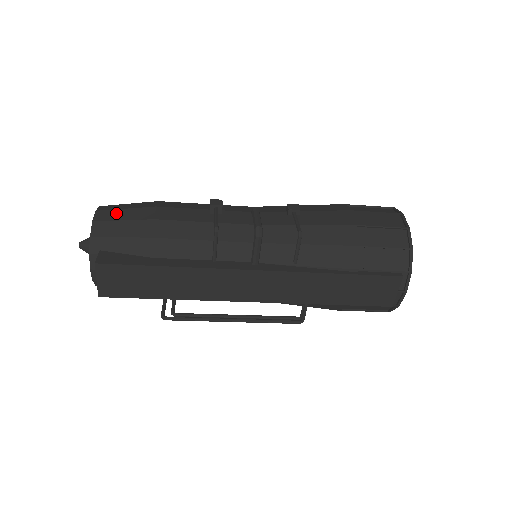
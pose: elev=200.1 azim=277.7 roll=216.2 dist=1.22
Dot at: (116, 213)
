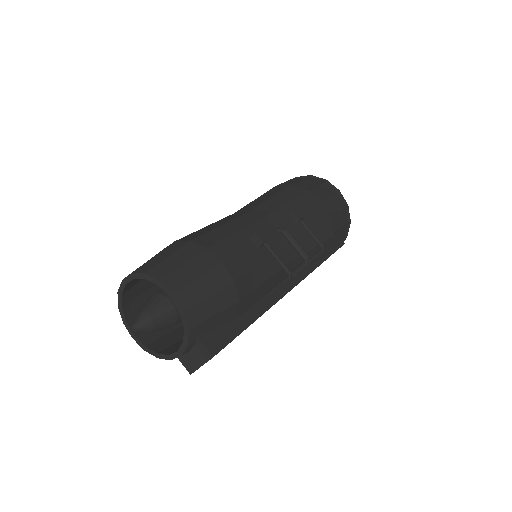
Dot at: (196, 288)
